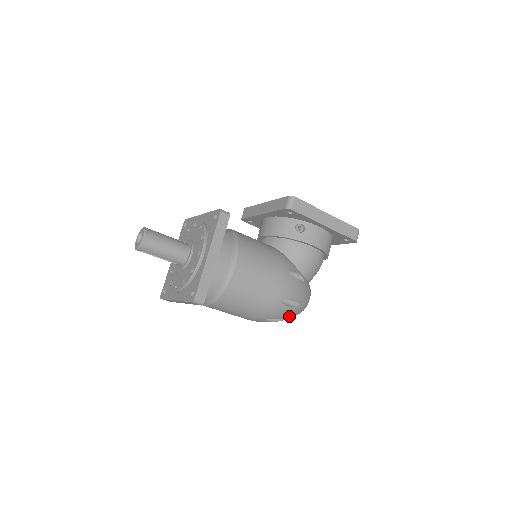
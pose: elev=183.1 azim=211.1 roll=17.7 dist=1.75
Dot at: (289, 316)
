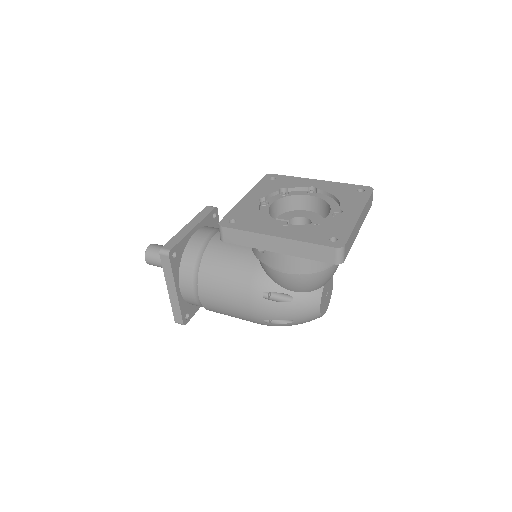
Dot at: occluded
